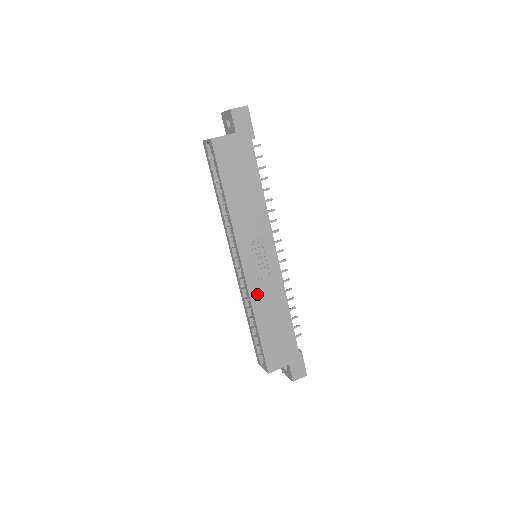
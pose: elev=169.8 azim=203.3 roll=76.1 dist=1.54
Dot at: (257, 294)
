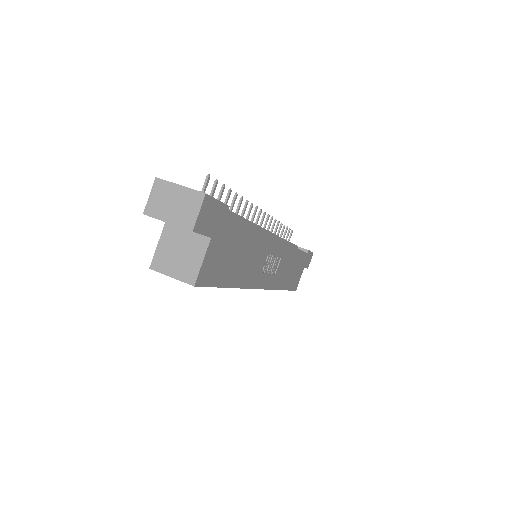
Dot at: (277, 280)
